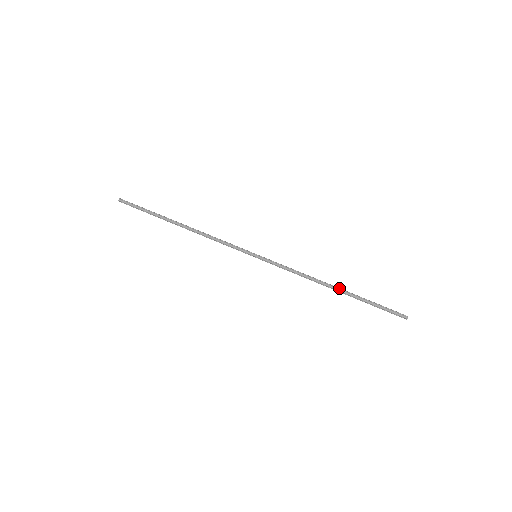
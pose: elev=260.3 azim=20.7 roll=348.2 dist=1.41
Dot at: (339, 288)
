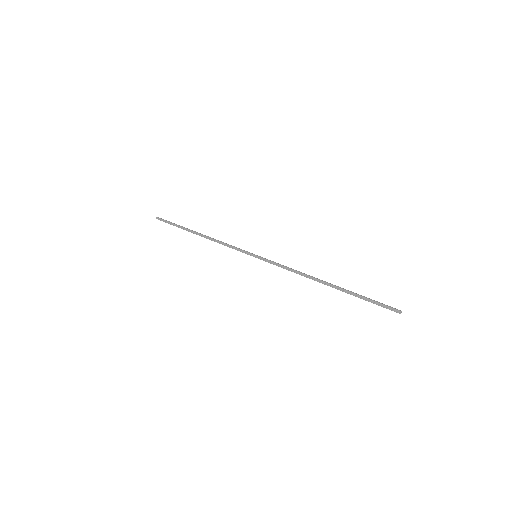
Dot at: (330, 283)
